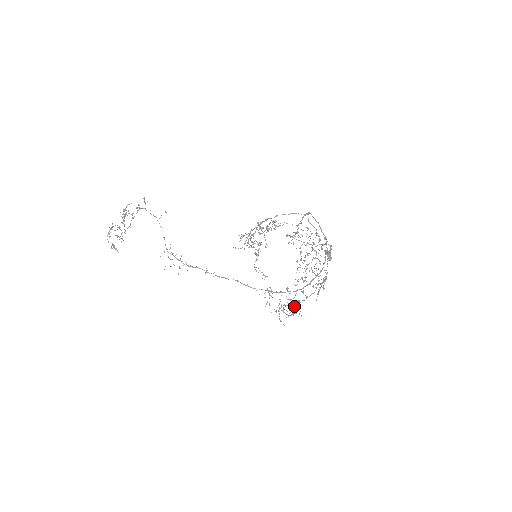
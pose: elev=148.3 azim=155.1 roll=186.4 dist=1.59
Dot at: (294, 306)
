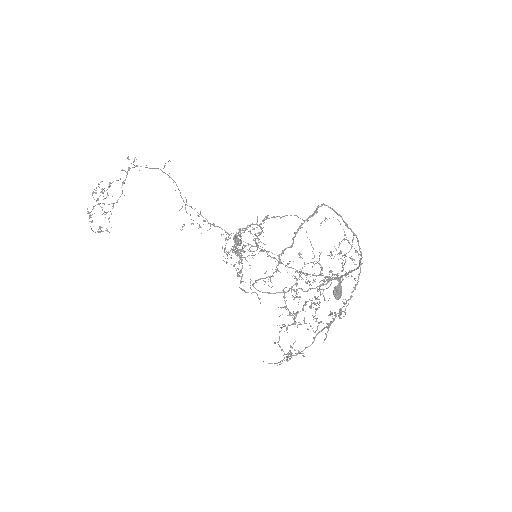
Dot at: (283, 359)
